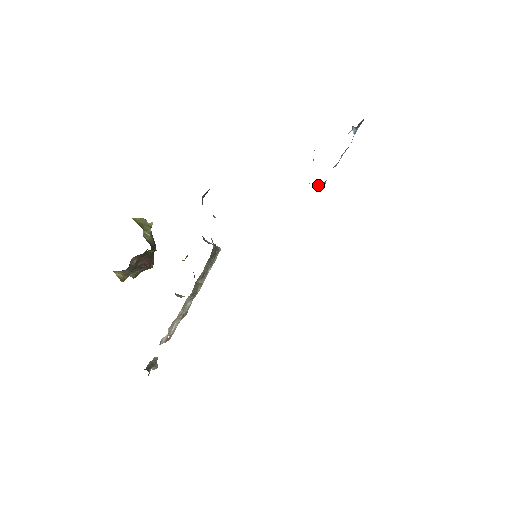
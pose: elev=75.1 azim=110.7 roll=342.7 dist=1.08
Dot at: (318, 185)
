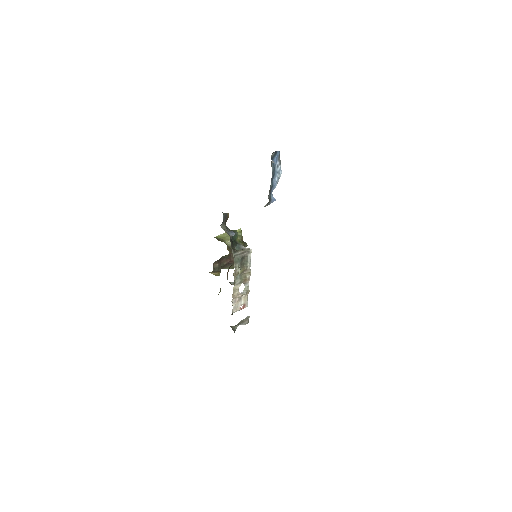
Dot at: (265, 206)
